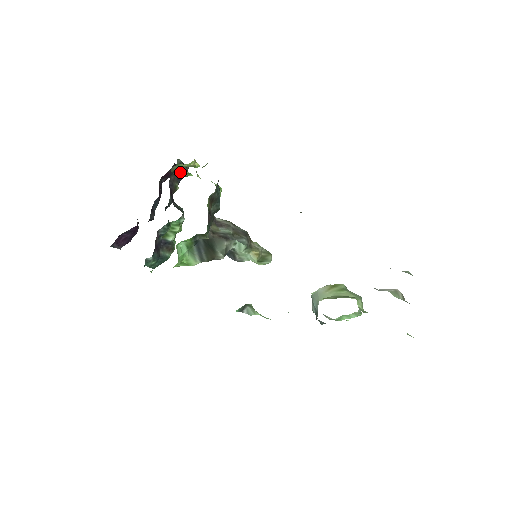
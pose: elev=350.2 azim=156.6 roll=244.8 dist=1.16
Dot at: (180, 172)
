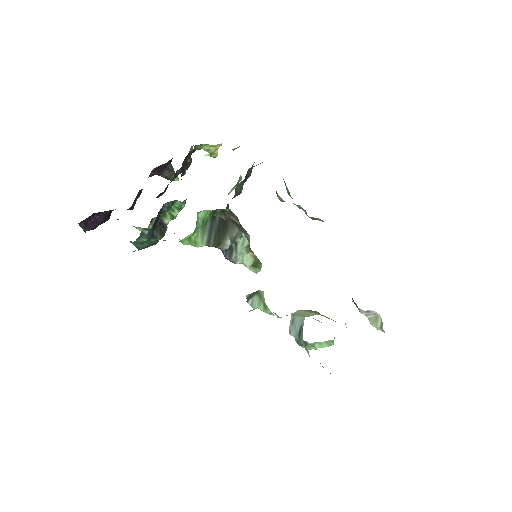
Dot at: occluded
